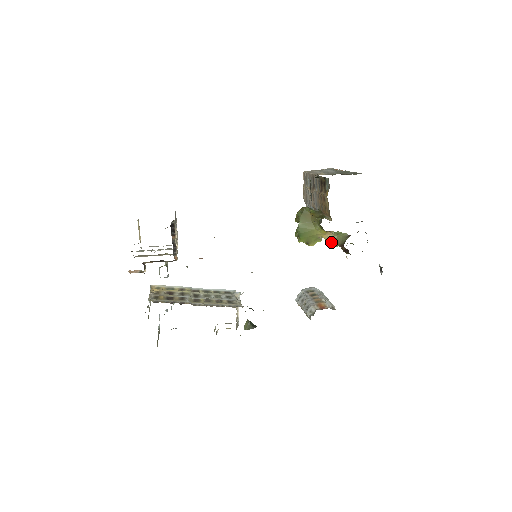
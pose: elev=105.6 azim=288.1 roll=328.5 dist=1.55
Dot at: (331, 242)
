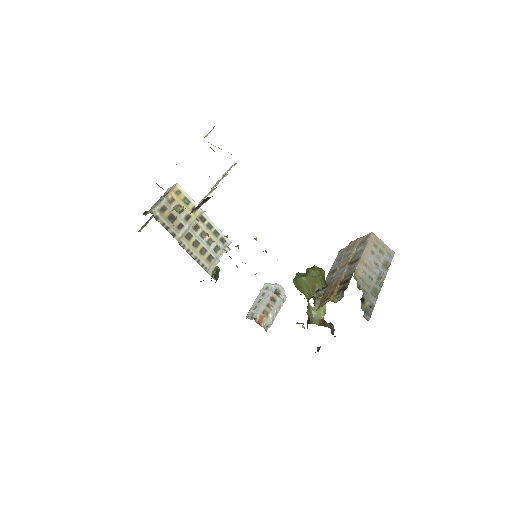
Dot at: (308, 308)
